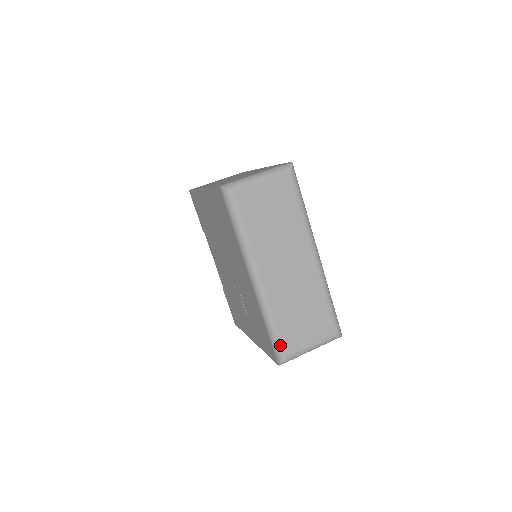
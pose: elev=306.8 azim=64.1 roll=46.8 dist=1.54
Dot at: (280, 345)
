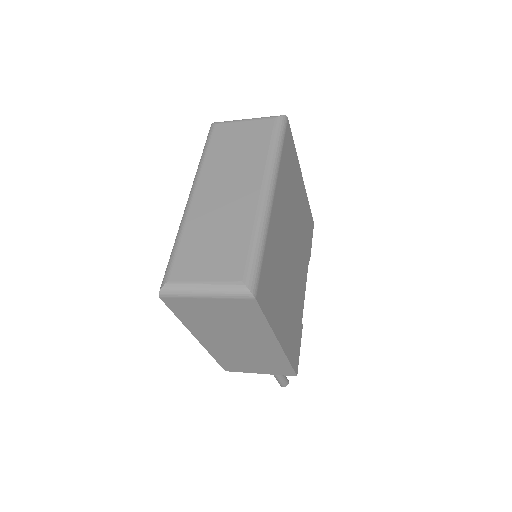
Dot at: (170, 265)
